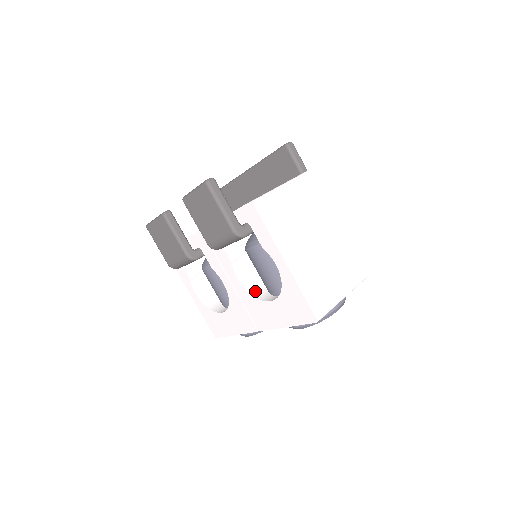
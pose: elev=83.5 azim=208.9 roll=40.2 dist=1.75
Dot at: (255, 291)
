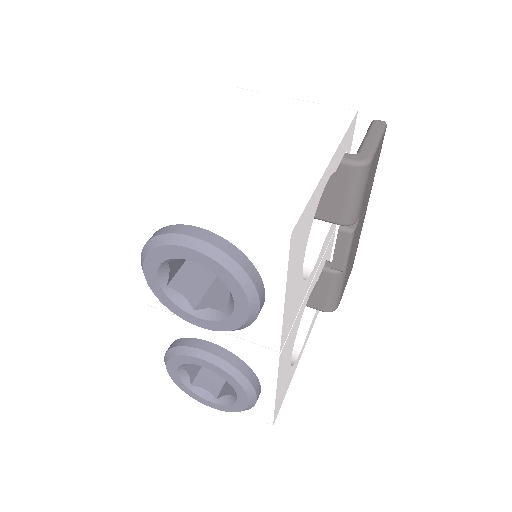
Dot at: occluded
